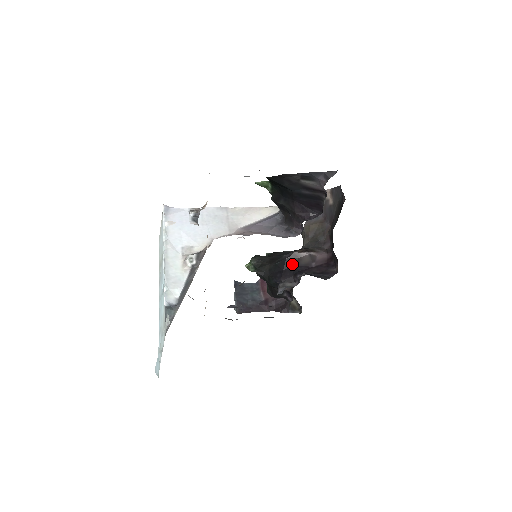
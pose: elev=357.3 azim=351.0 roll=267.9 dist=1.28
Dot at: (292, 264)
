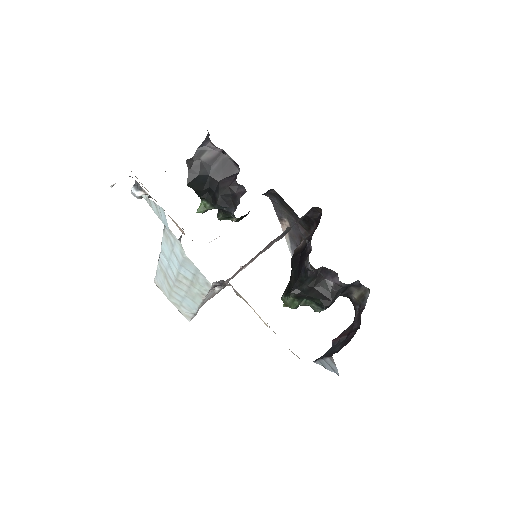
Dot at: (299, 253)
